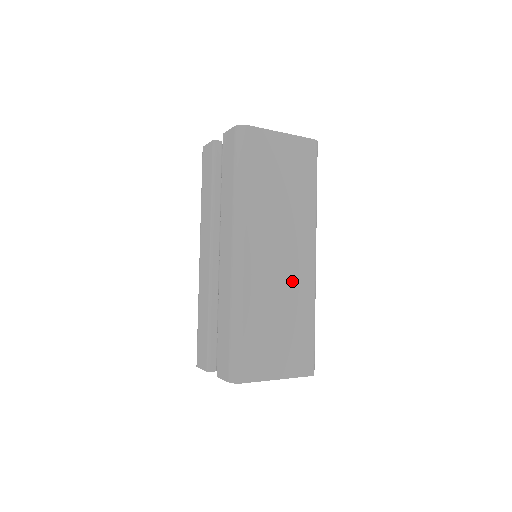
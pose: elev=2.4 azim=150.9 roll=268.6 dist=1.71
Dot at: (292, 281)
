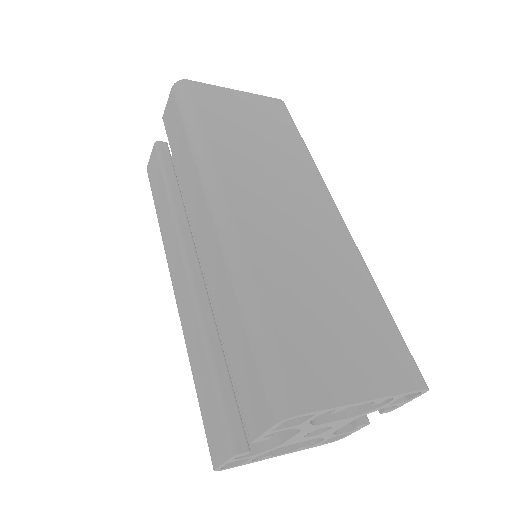
Dot at: (321, 244)
